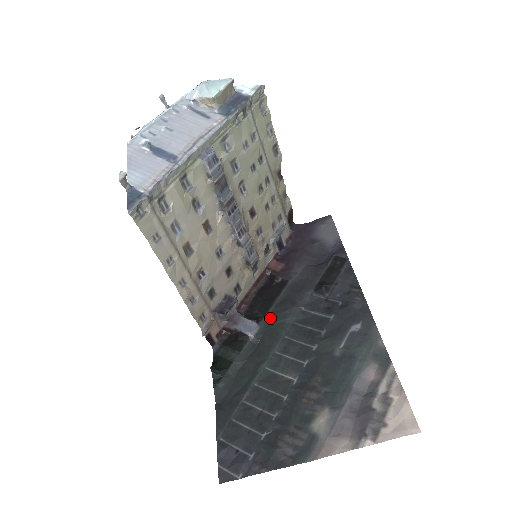
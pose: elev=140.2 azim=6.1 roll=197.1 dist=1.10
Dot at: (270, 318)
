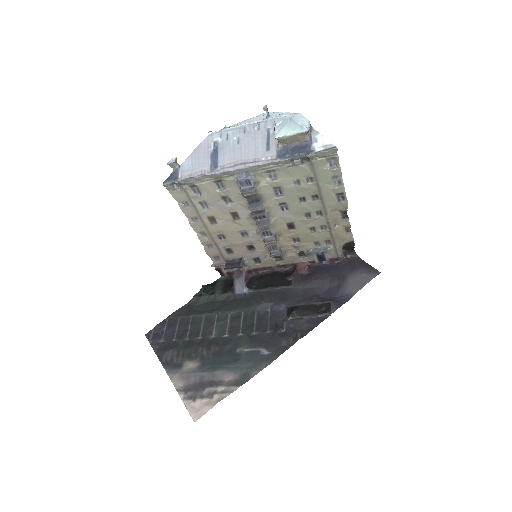
Dot at: (254, 294)
